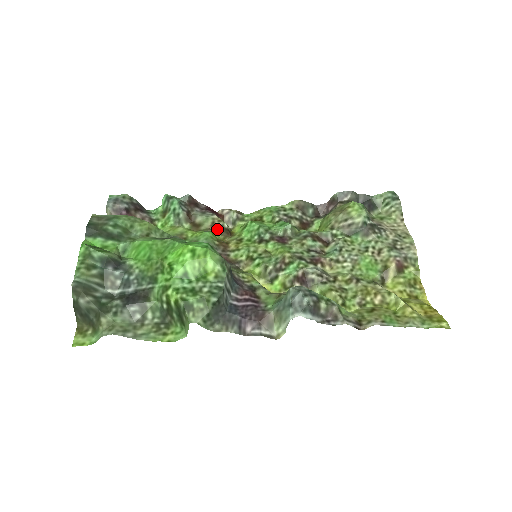
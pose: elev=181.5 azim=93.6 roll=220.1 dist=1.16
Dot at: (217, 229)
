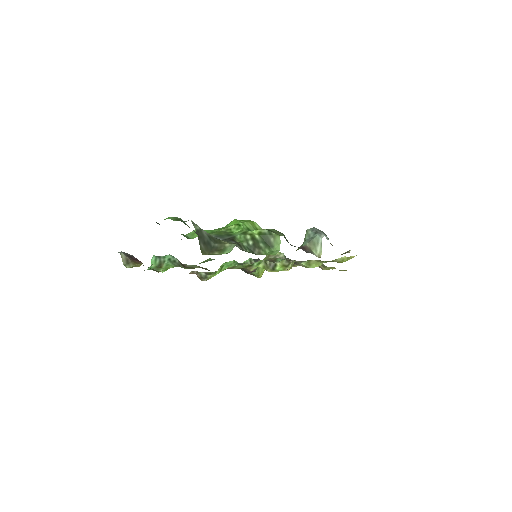
Dot at: (206, 269)
